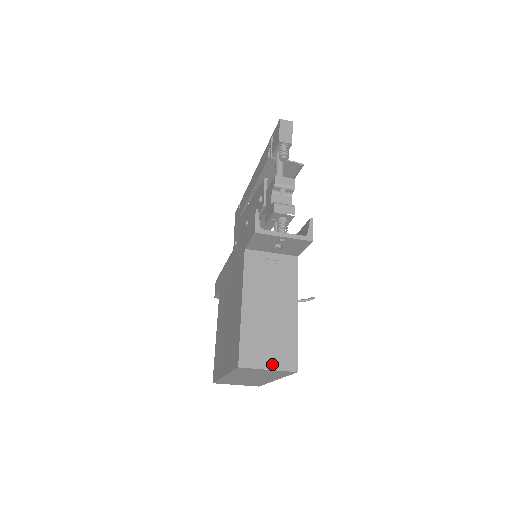
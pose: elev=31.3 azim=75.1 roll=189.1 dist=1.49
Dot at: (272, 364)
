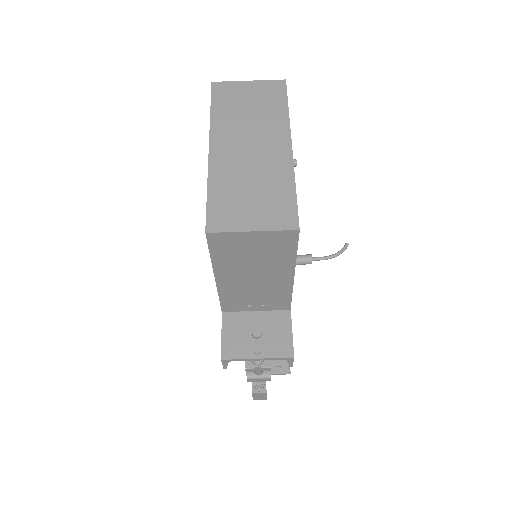
Dot at: occluded
